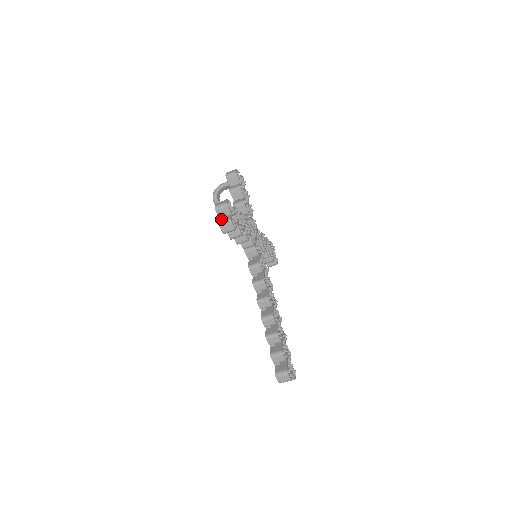
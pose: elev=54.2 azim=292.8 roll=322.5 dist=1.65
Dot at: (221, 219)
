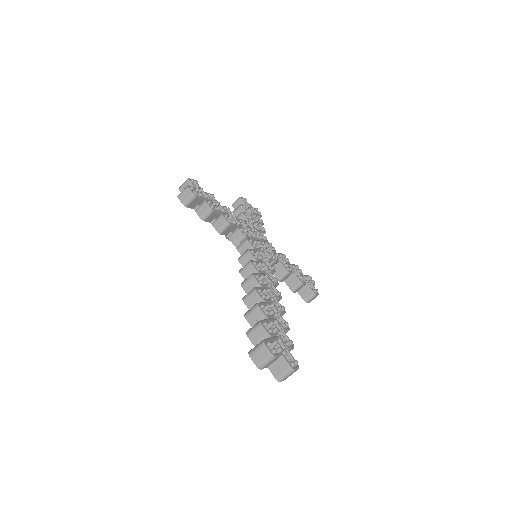
Dot at: occluded
